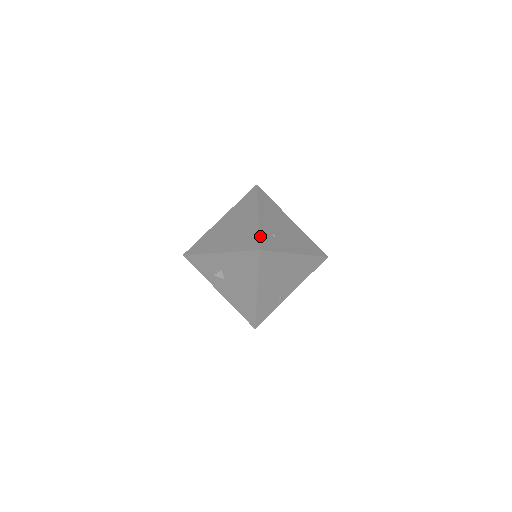
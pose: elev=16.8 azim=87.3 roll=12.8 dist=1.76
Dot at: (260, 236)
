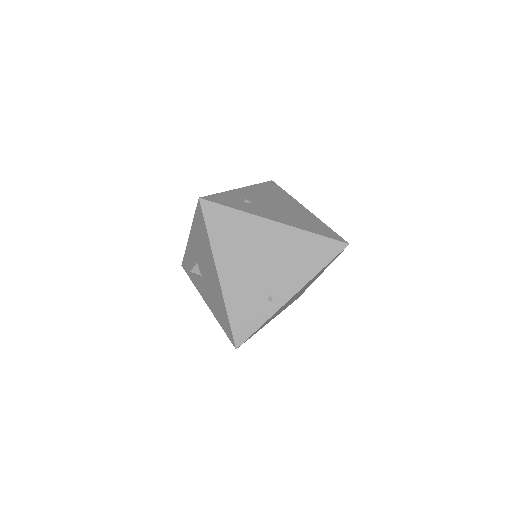
Dot at: (217, 194)
